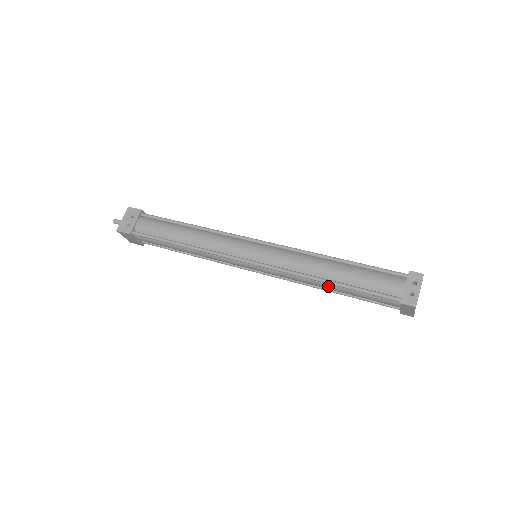
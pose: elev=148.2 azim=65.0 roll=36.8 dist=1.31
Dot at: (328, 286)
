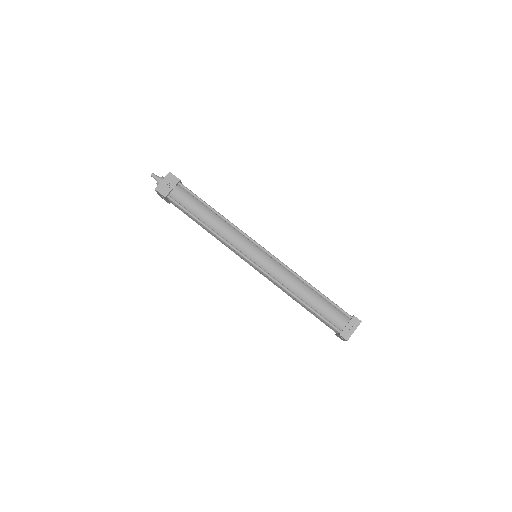
Dot at: occluded
